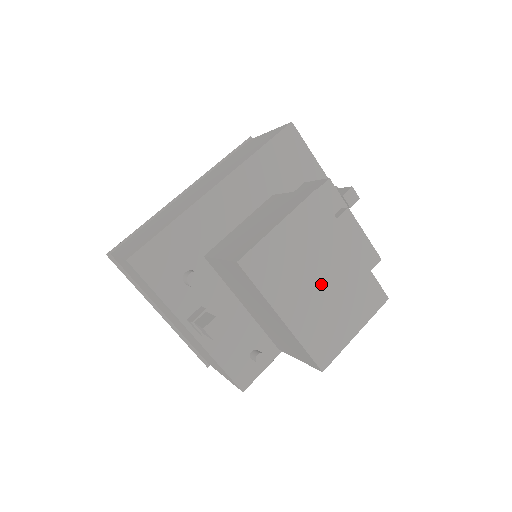
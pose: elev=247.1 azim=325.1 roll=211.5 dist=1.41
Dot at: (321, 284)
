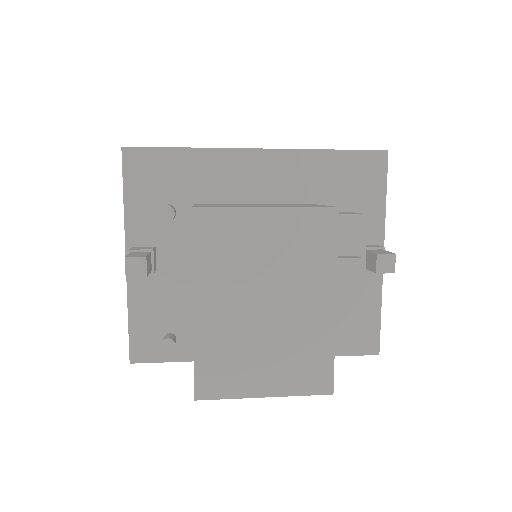
Dot at: (265, 309)
